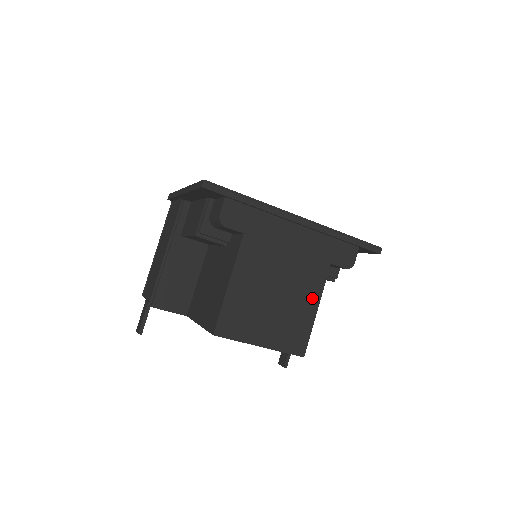
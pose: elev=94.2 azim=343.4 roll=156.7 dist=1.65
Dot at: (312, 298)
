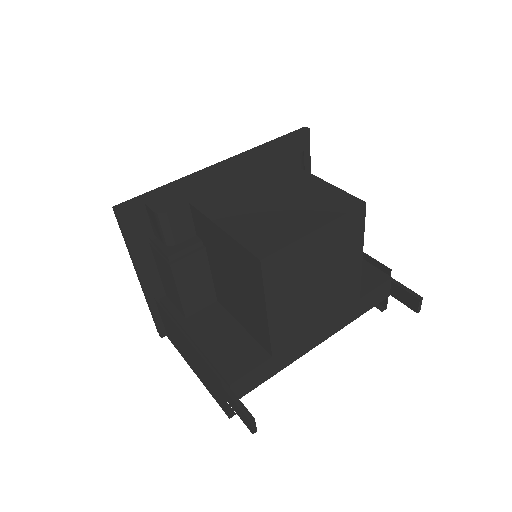
Dot at: (305, 180)
